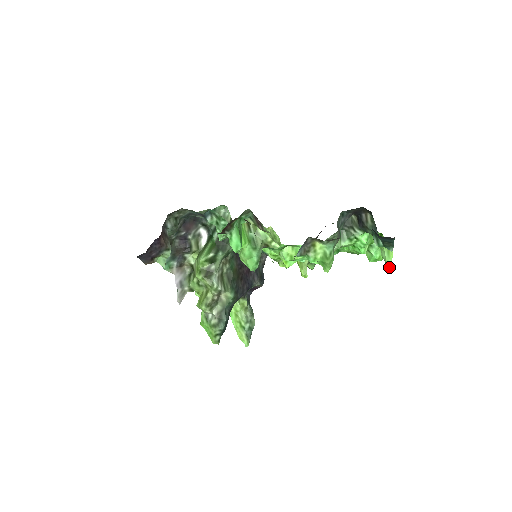
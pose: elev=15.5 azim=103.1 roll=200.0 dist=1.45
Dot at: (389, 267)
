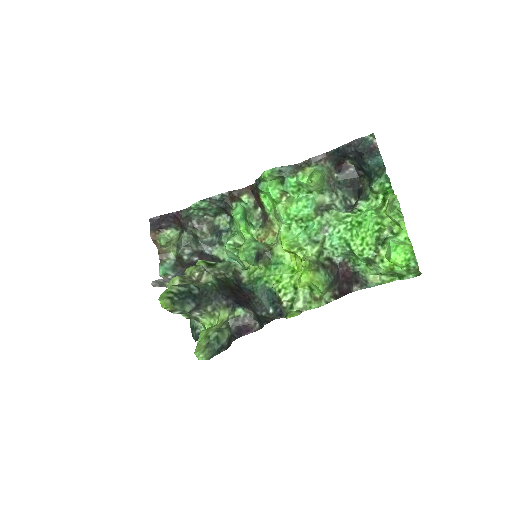
Dot at: (395, 204)
